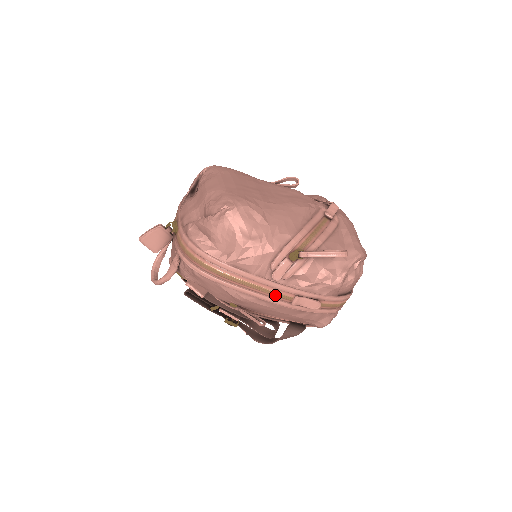
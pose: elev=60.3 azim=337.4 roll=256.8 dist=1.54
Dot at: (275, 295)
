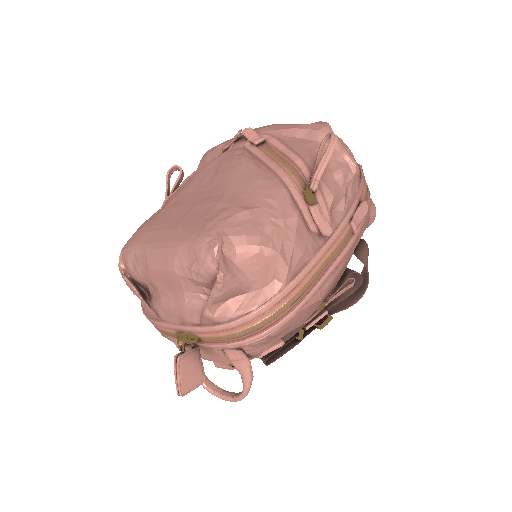
Dot at: (340, 246)
